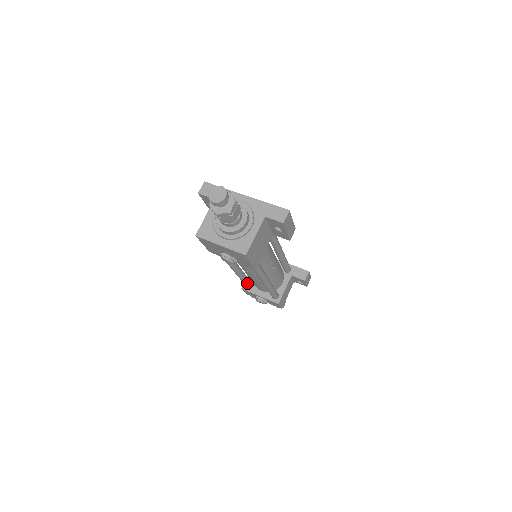
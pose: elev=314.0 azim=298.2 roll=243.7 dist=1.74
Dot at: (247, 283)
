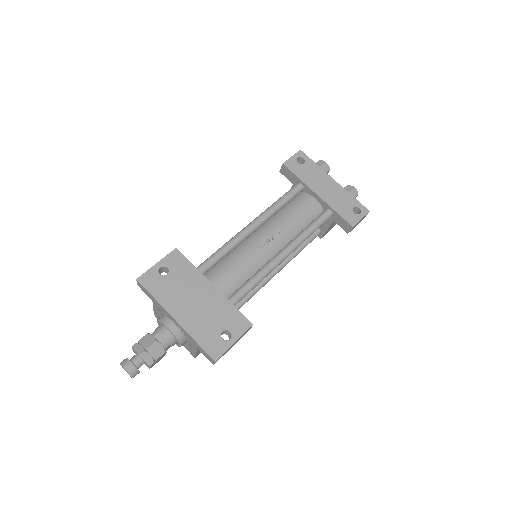
Dot at: occluded
